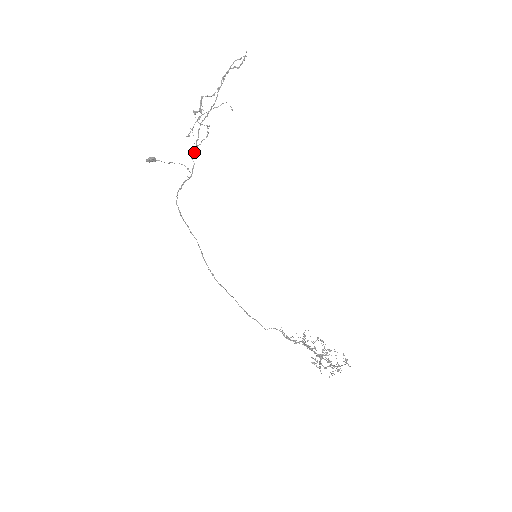
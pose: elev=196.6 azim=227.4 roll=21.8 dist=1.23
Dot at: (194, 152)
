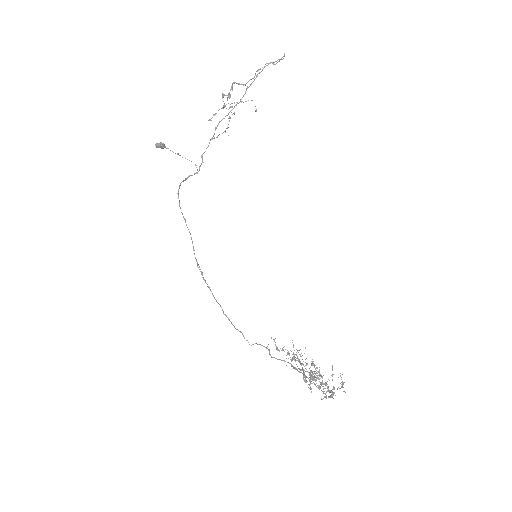
Dot at: (205, 151)
